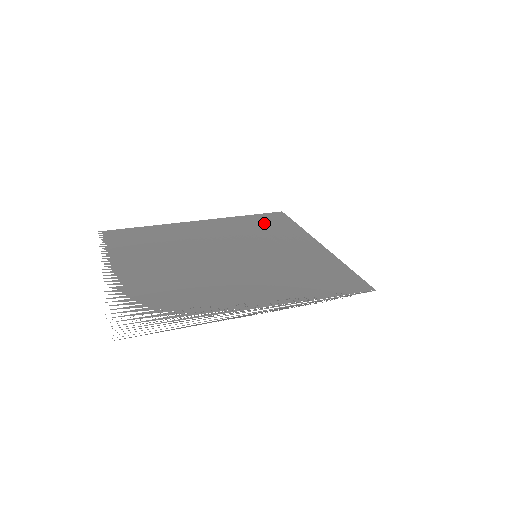
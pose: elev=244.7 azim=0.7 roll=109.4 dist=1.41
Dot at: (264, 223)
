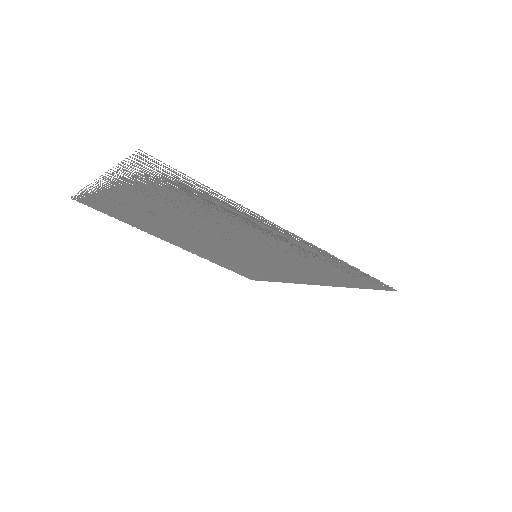
Dot at: (245, 269)
